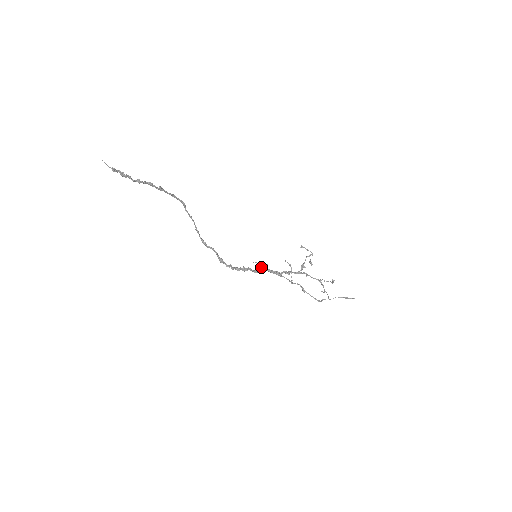
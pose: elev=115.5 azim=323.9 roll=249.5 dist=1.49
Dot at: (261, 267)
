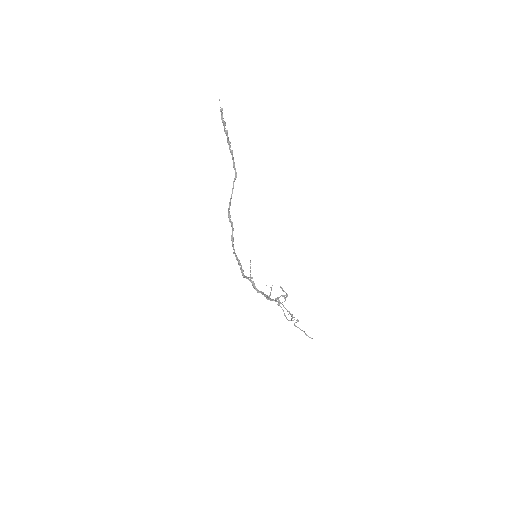
Dot at: occluded
